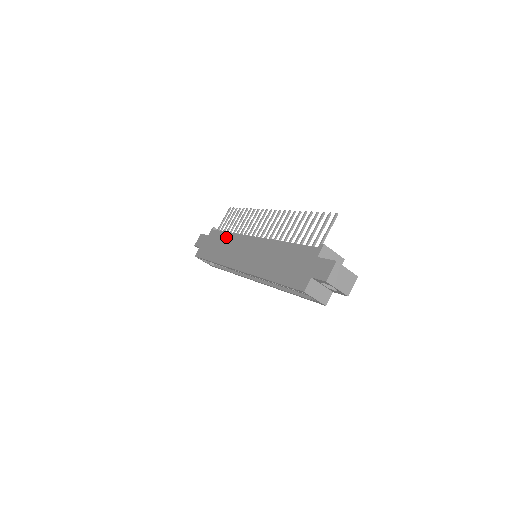
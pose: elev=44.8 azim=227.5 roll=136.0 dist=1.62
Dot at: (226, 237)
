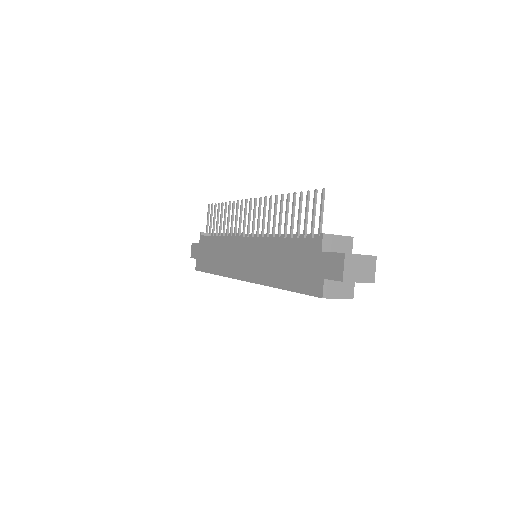
Dot at: (217, 242)
